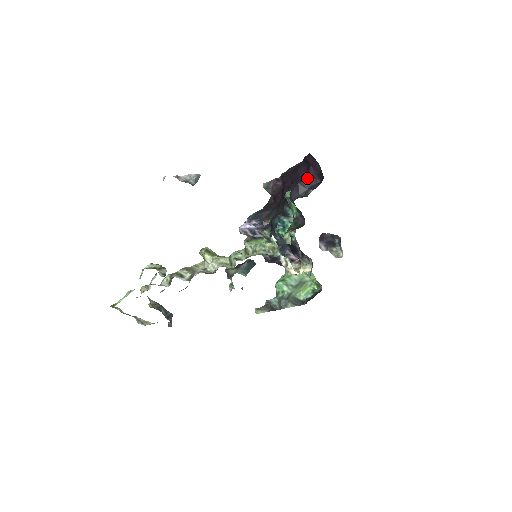
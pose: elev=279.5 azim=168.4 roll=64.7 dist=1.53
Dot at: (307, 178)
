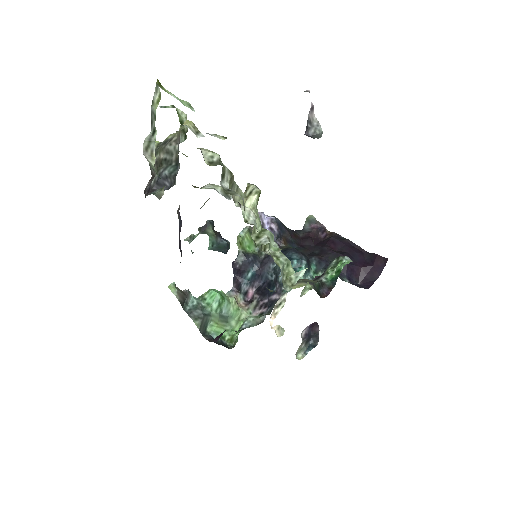
Dot at: (357, 268)
